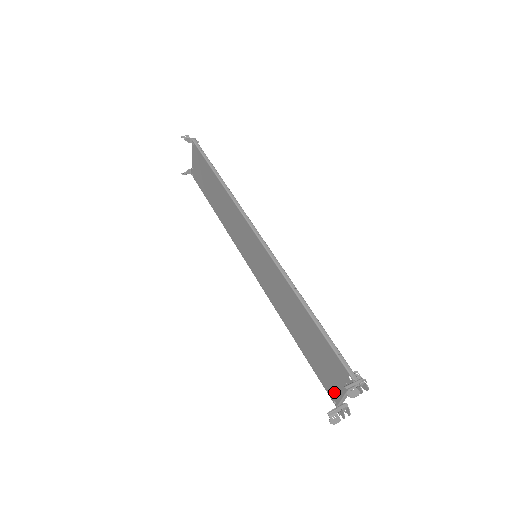
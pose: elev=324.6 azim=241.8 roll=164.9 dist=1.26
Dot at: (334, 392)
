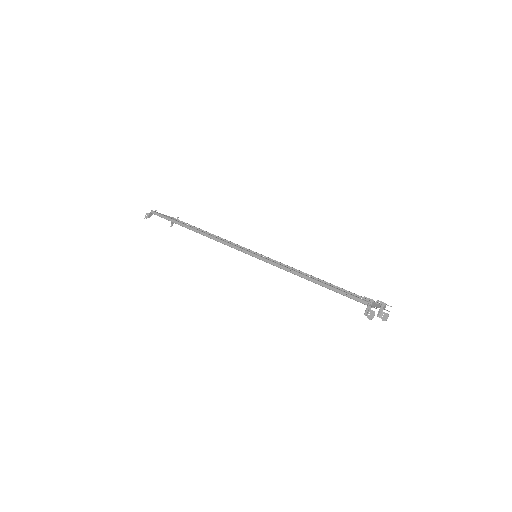
Dot at: occluded
